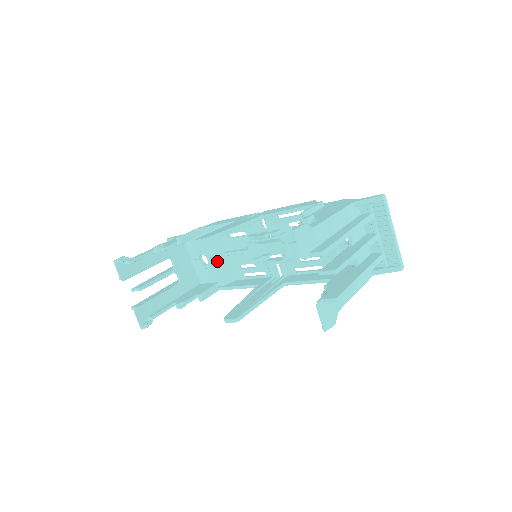
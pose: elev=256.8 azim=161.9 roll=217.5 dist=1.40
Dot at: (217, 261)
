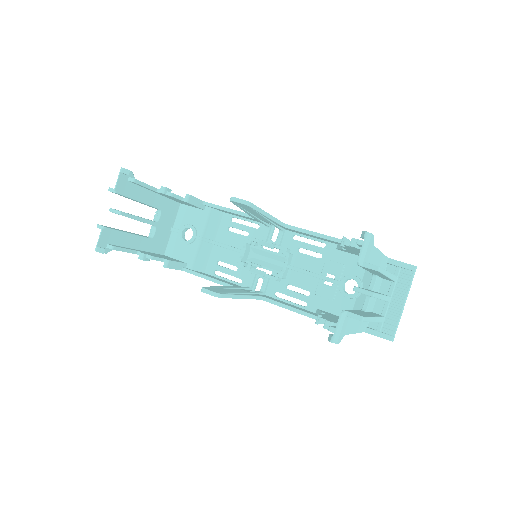
Dot at: (201, 243)
